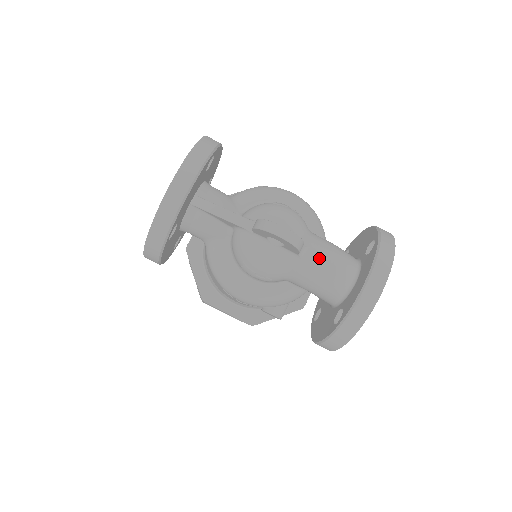
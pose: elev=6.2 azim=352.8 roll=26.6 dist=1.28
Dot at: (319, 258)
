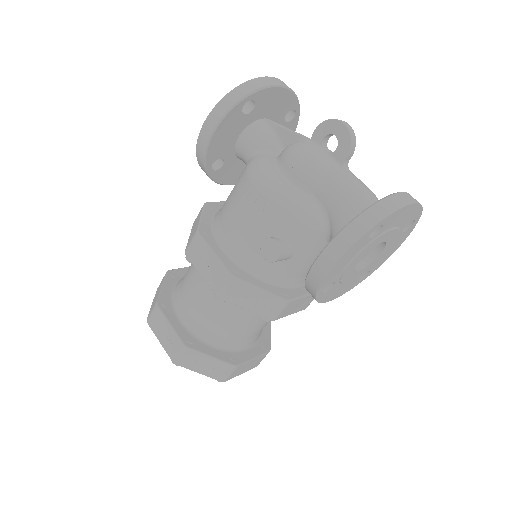
Dot at: (358, 179)
